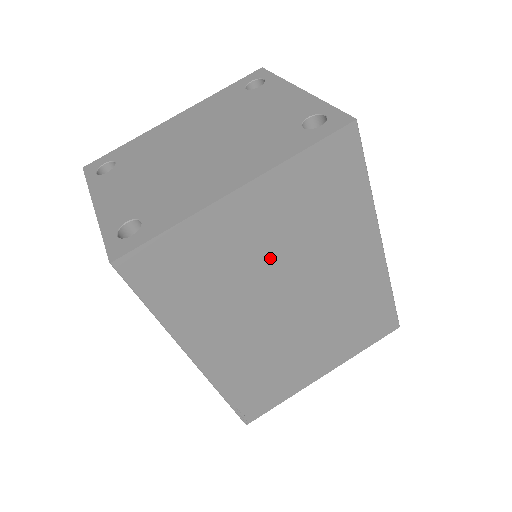
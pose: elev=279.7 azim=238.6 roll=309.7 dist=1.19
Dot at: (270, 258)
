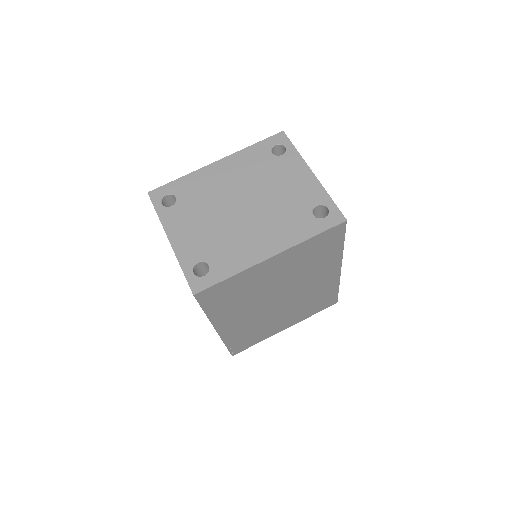
Dot at: (277, 282)
